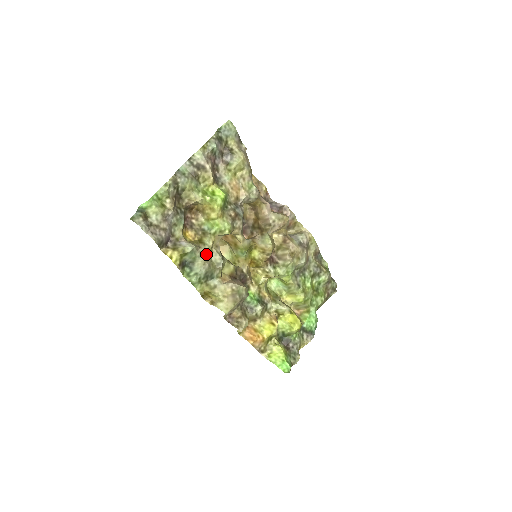
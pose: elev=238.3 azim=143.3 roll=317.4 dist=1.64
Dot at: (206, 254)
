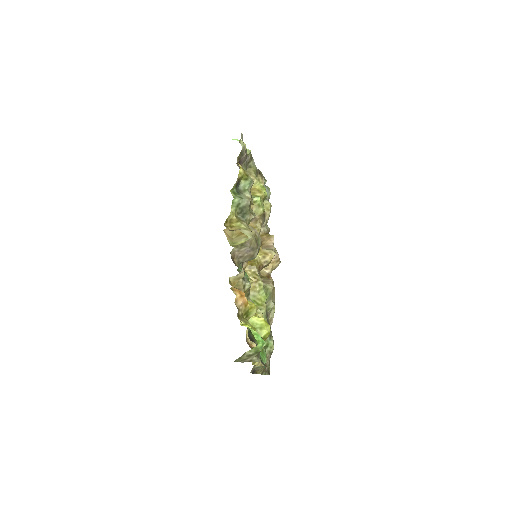
Dot at: (251, 198)
